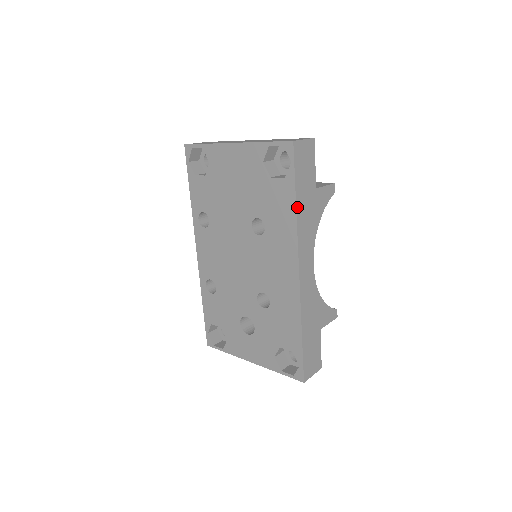
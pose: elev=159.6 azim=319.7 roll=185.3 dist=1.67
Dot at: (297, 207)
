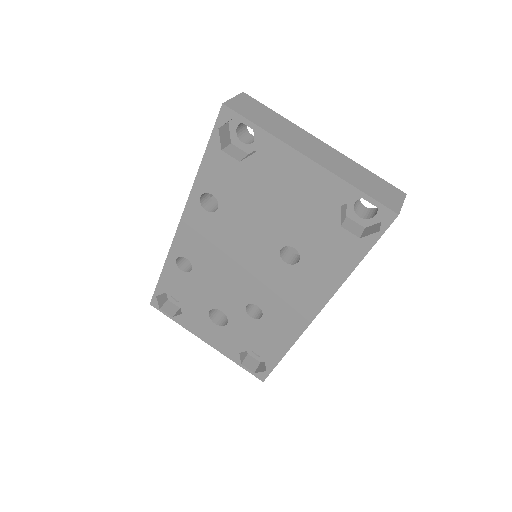
Dot at: (354, 268)
